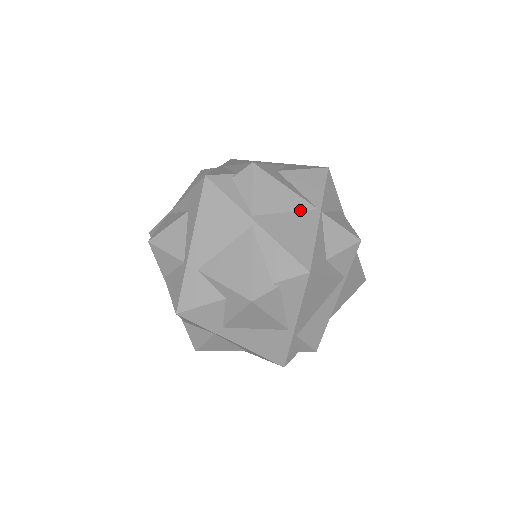
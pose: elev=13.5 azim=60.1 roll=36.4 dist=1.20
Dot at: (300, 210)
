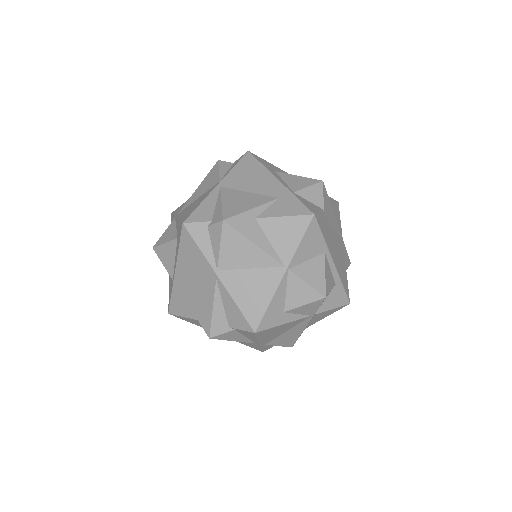
Dot at: (266, 267)
